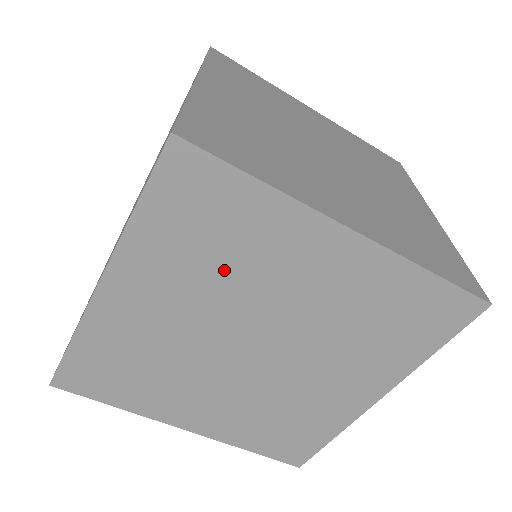
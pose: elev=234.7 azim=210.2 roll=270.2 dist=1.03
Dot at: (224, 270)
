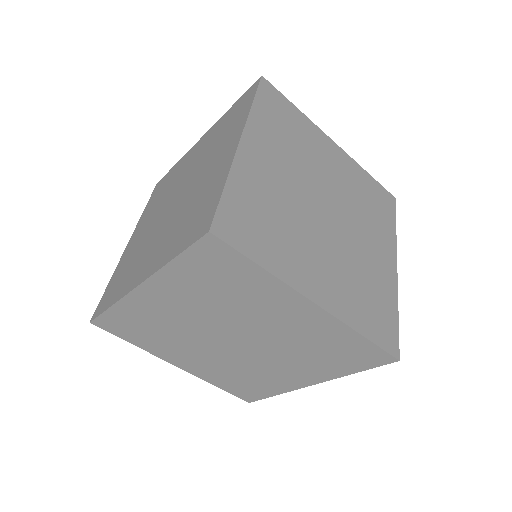
Dot at: (226, 301)
